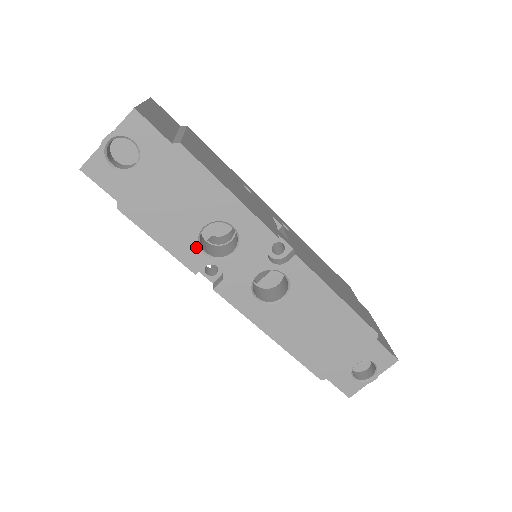
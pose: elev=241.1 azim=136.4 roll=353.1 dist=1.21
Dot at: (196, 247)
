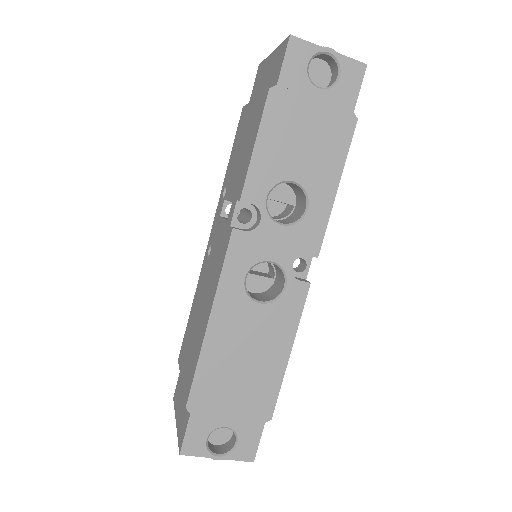
Dot at: (270, 185)
